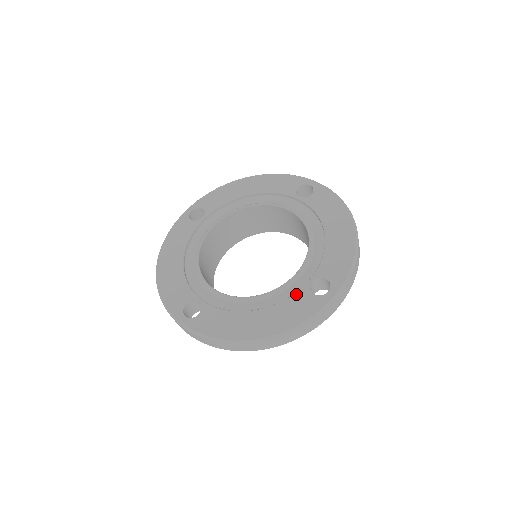
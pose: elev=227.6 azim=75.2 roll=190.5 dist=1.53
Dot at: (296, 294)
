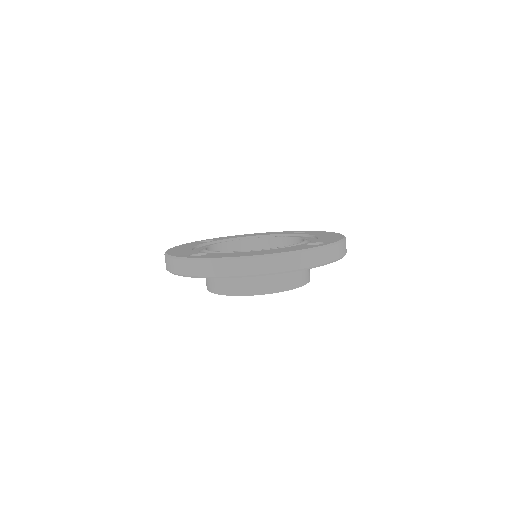
Dot at: (294, 246)
